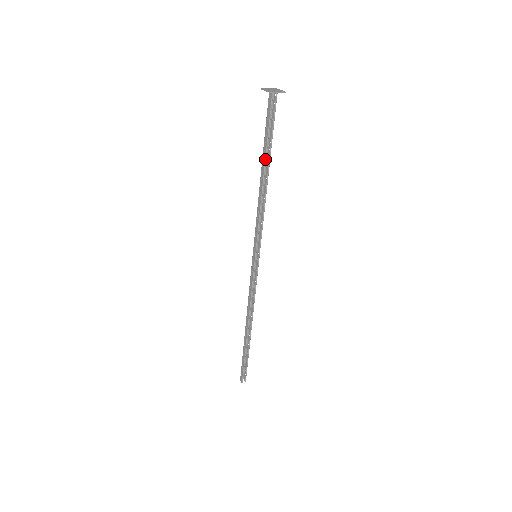
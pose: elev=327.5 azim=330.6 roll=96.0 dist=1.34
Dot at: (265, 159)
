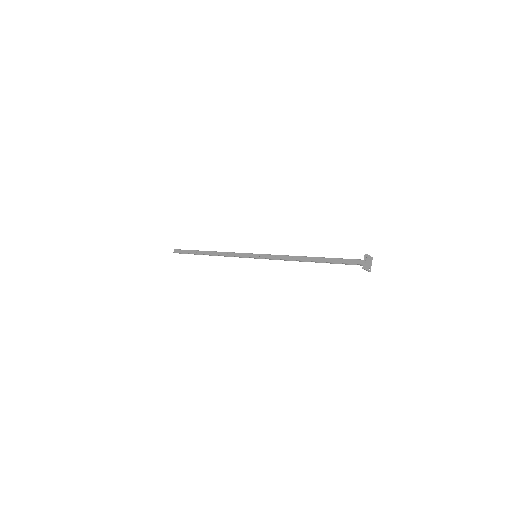
Dot at: (320, 261)
